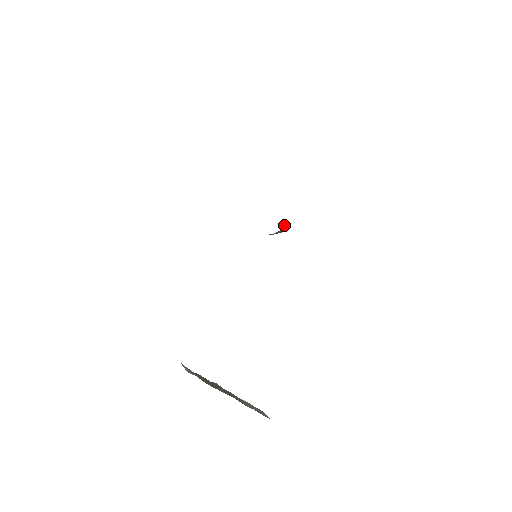
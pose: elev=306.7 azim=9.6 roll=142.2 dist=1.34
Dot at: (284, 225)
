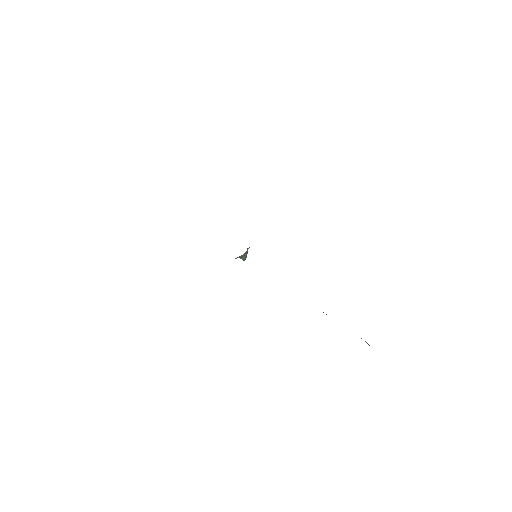
Dot at: occluded
